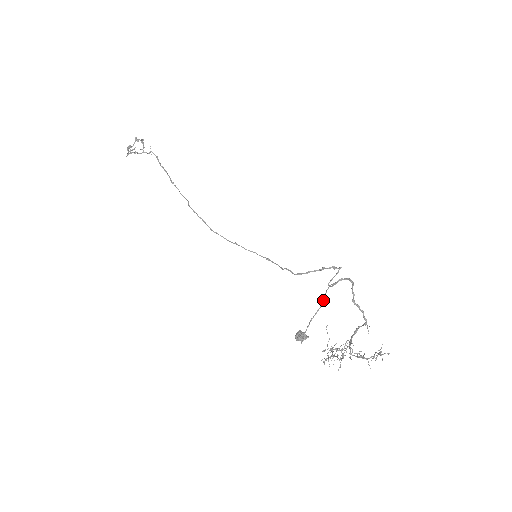
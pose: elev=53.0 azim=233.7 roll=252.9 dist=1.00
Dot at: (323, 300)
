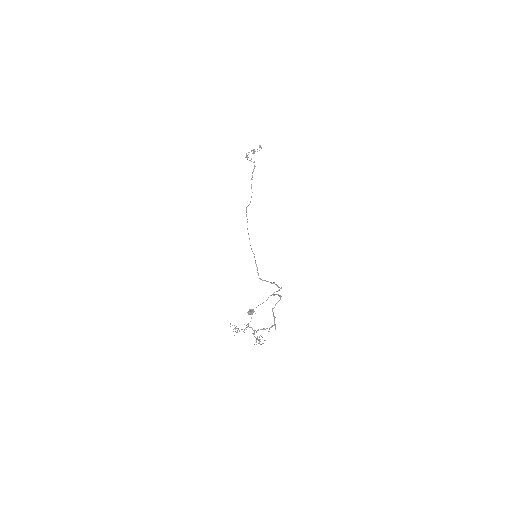
Dot at: (266, 300)
